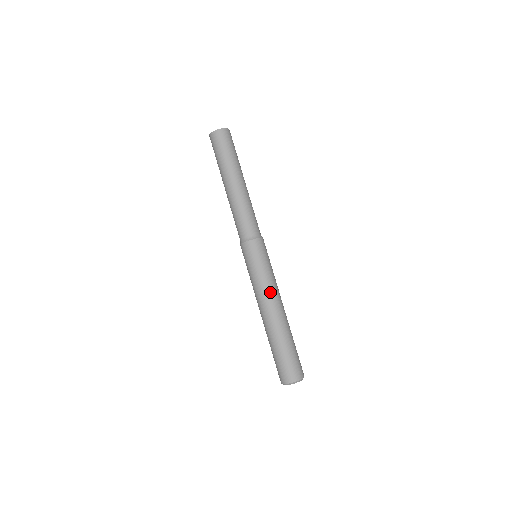
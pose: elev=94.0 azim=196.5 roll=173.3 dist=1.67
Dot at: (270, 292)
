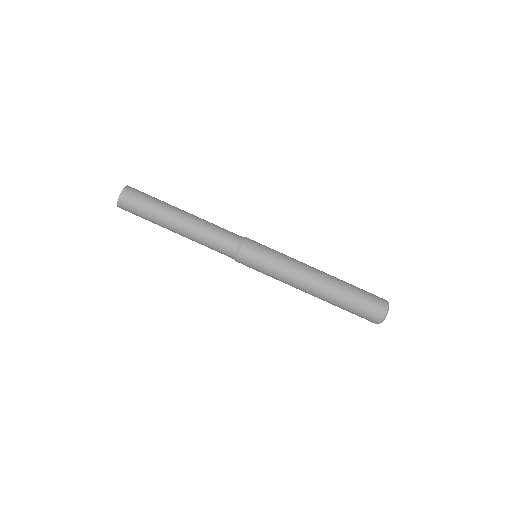
Dot at: (300, 262)
